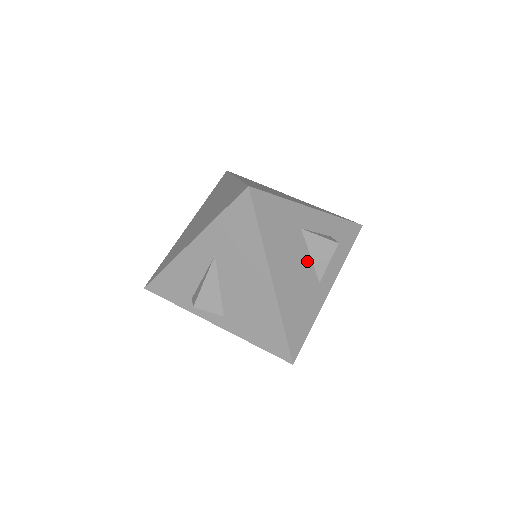
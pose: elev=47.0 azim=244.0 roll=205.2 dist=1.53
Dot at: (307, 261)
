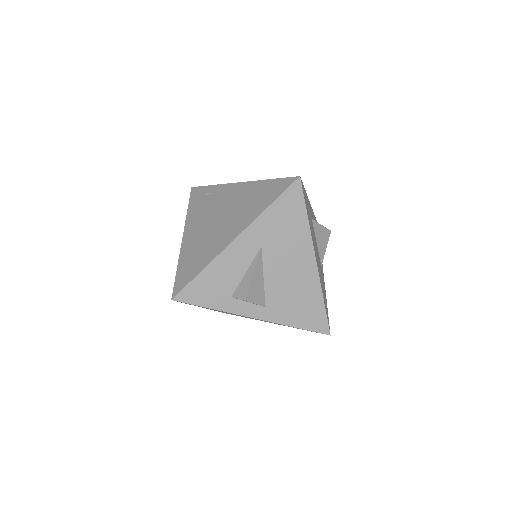
Dot at: (317, 247)
